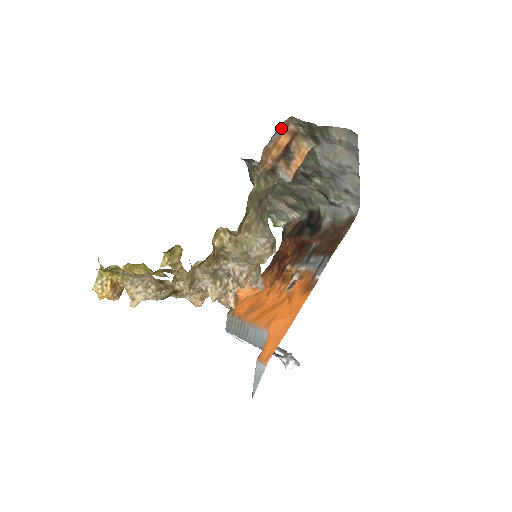
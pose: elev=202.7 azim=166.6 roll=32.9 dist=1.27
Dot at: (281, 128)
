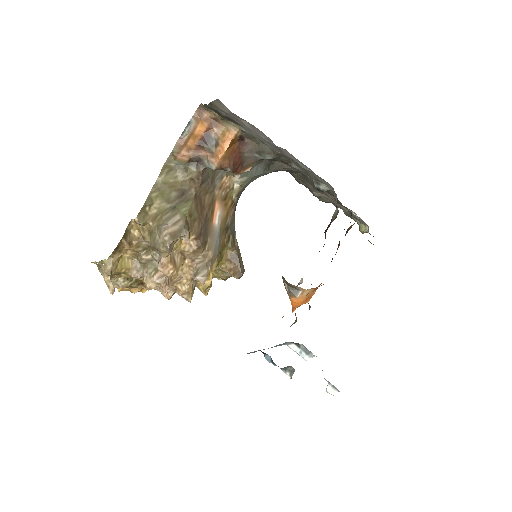
Dot at: (194, 118)
